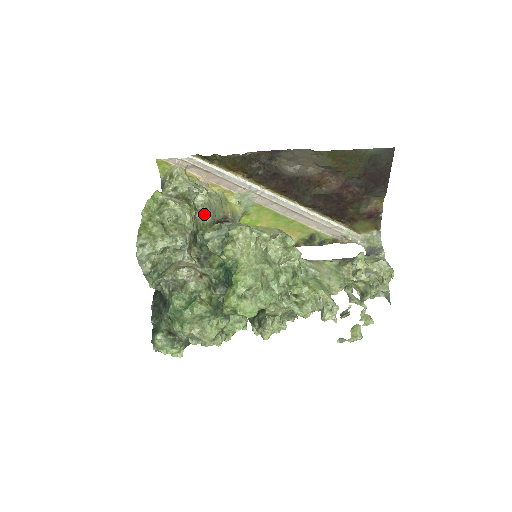
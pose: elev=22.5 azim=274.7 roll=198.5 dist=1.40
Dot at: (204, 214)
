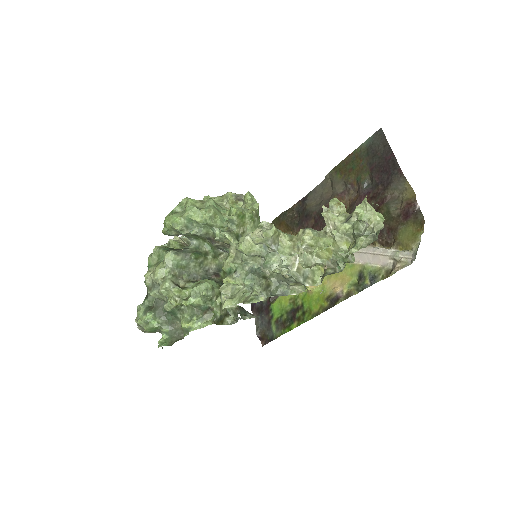
Dot at: occluded
